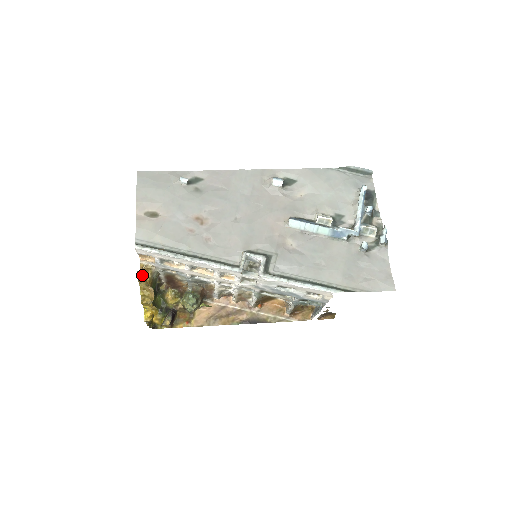
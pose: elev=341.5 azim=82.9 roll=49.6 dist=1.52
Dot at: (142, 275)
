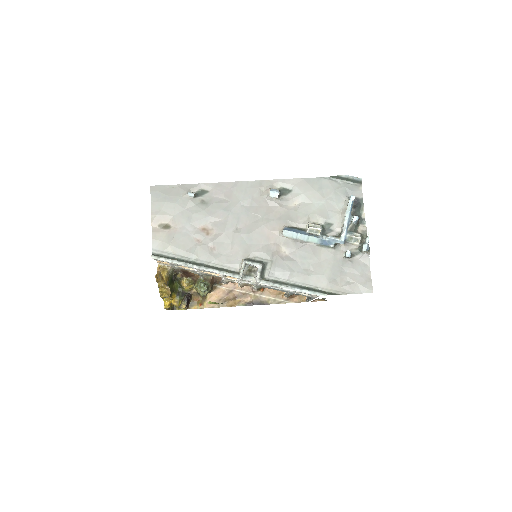
Dot at: (159, 276)
